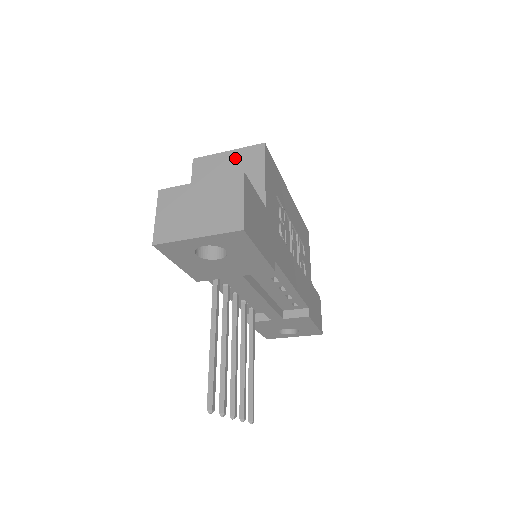
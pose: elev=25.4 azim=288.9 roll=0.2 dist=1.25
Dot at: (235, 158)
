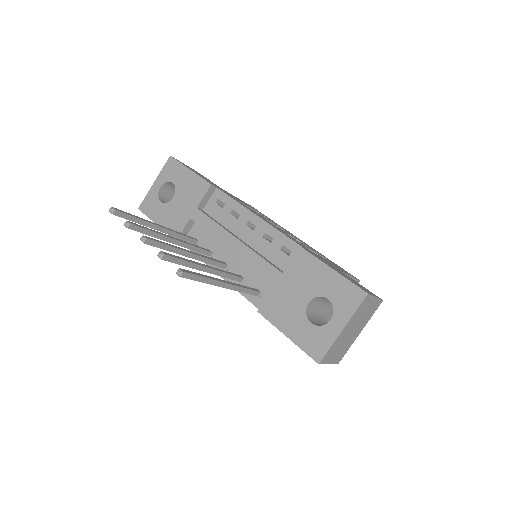
Dot at: occluded
